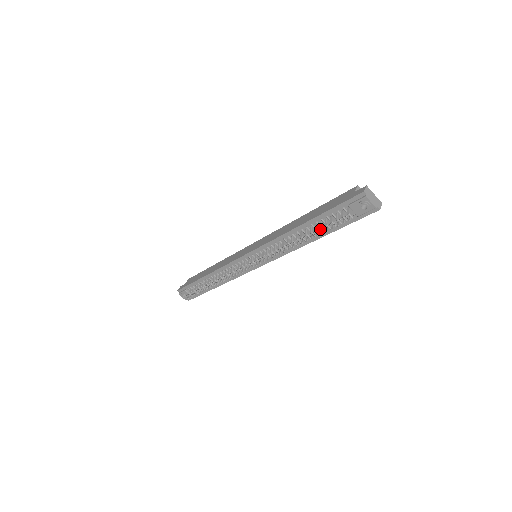
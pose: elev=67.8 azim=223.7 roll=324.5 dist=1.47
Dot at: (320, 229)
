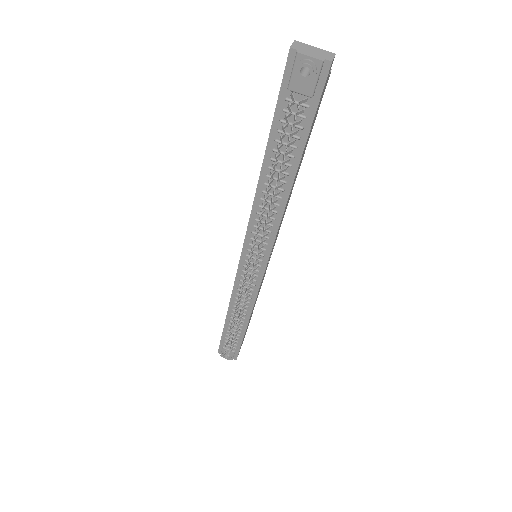
Dot at: (286, 158)
